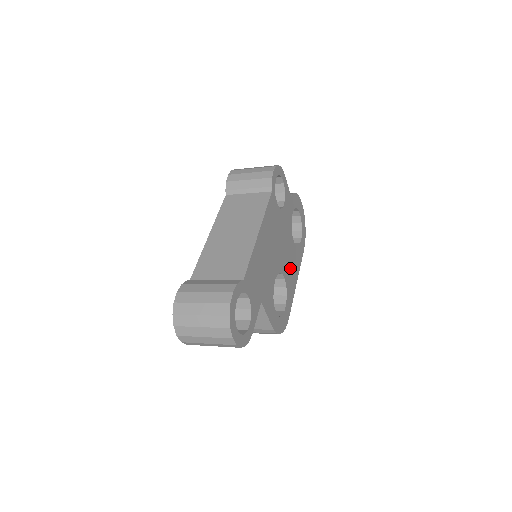
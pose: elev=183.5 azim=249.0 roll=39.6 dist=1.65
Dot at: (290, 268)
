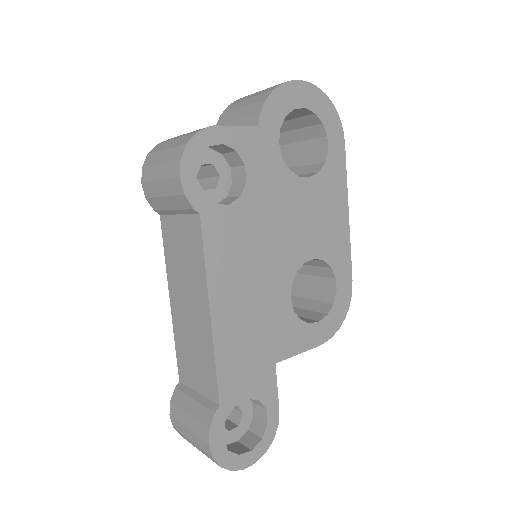
Dot at: (320, 224)
